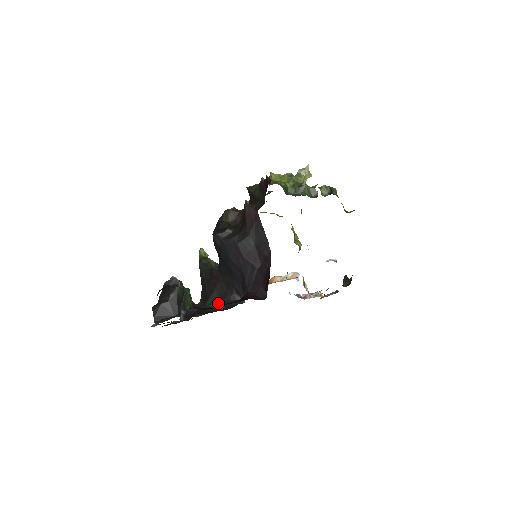
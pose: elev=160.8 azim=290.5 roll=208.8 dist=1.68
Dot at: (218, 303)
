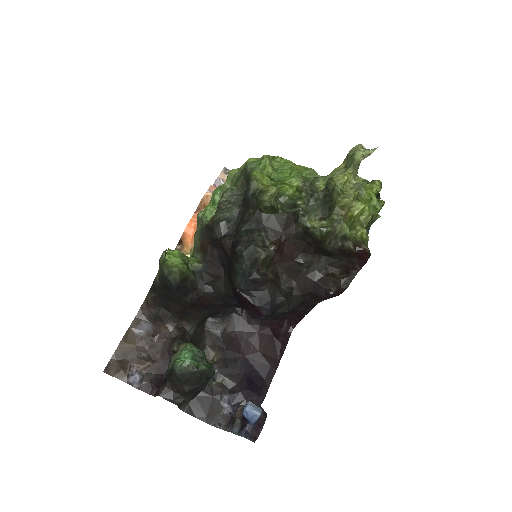
Dot at: occluded
